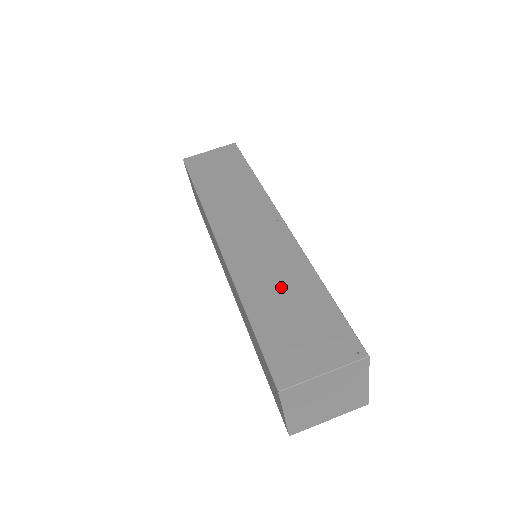
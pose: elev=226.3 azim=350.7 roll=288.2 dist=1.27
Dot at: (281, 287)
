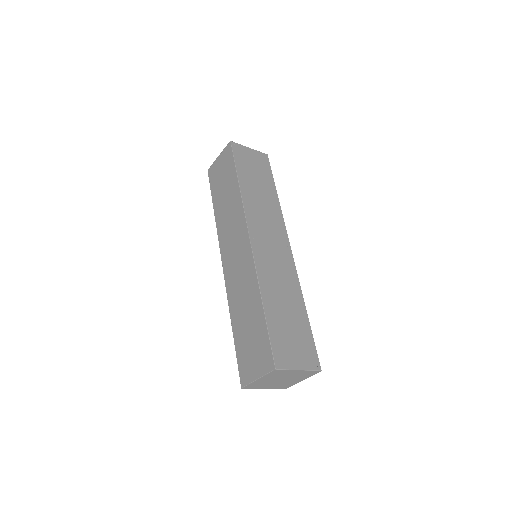
Dot at: (285, 299)
